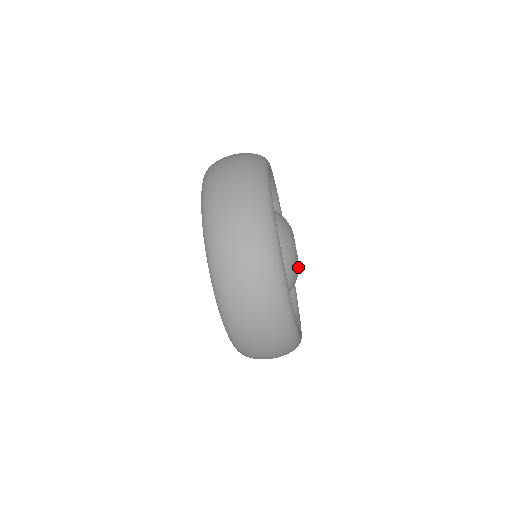
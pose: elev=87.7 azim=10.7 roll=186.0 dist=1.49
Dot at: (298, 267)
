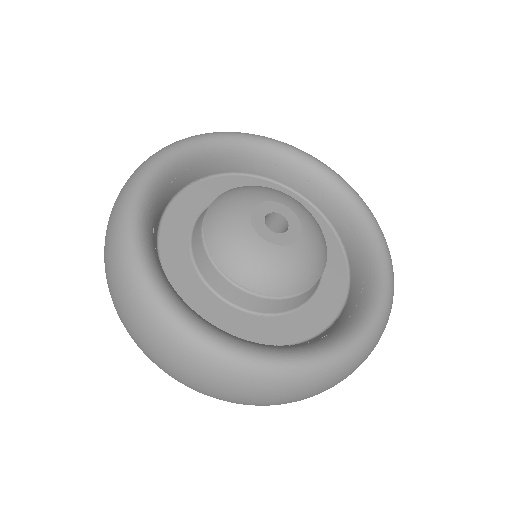
Dot at: (300, 244)
